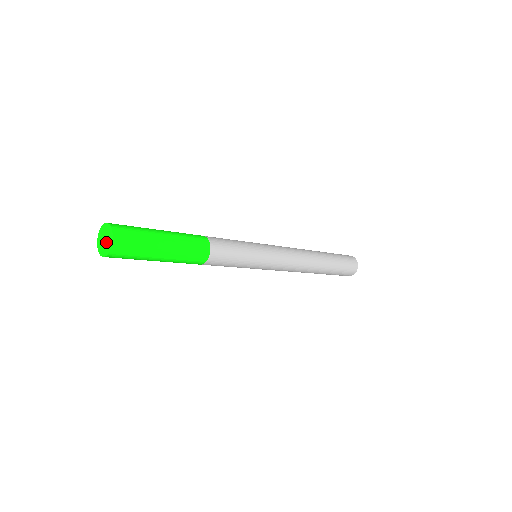
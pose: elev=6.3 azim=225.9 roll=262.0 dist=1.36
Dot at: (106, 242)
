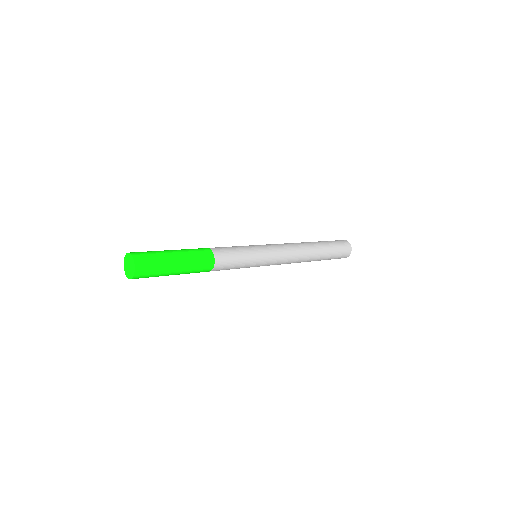
Dot at: (130, 265)
